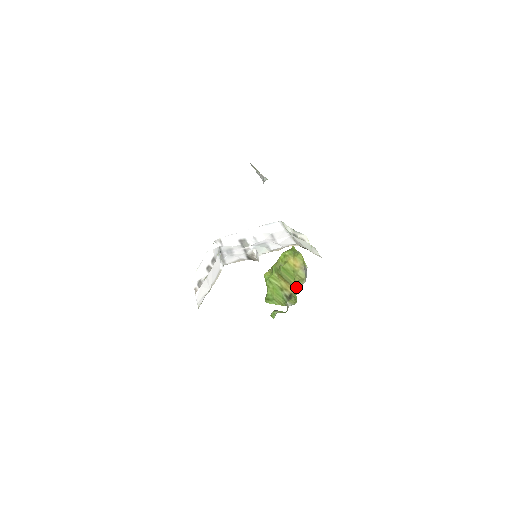
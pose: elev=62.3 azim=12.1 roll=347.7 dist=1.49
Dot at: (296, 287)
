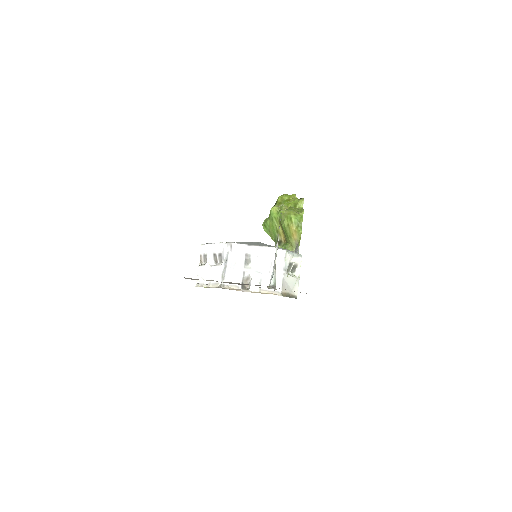
Dot at: (286, 247)
